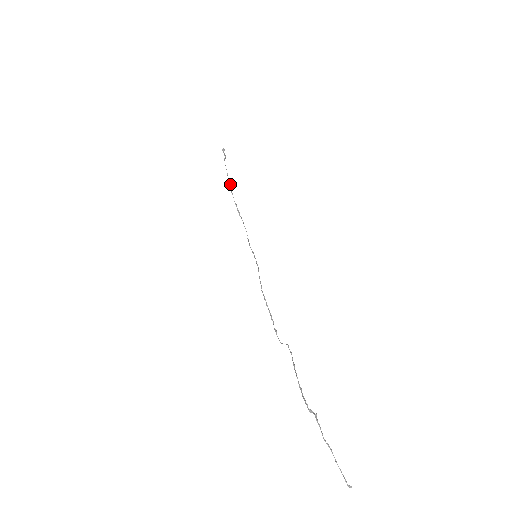
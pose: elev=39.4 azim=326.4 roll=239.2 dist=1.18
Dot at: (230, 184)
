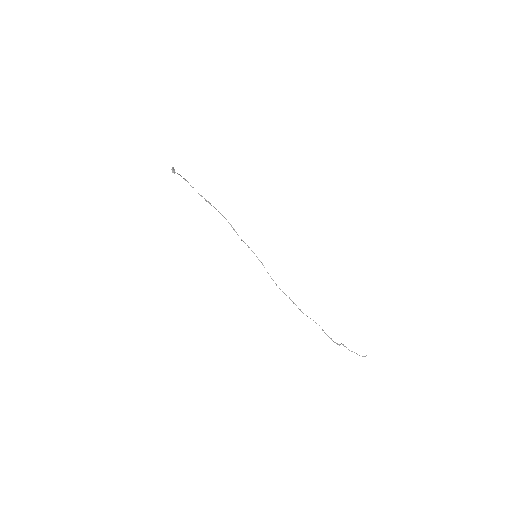
Dot at: (185, 179)
